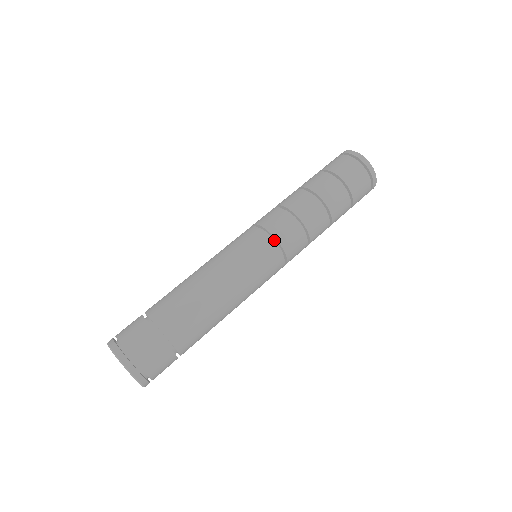
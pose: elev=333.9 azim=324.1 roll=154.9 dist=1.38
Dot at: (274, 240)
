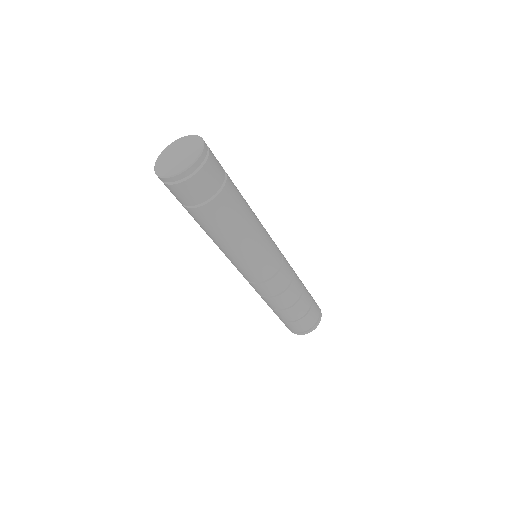
Dot at: occluded
